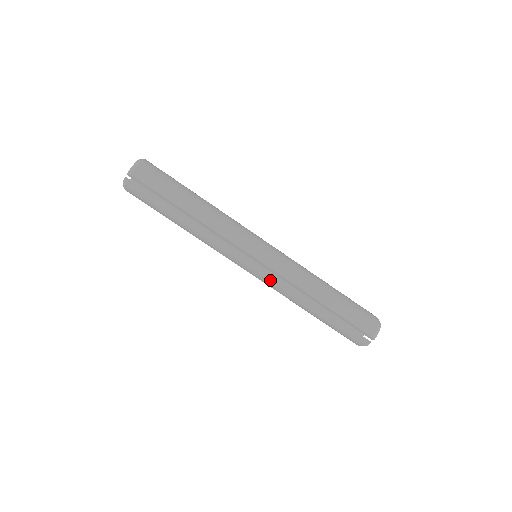
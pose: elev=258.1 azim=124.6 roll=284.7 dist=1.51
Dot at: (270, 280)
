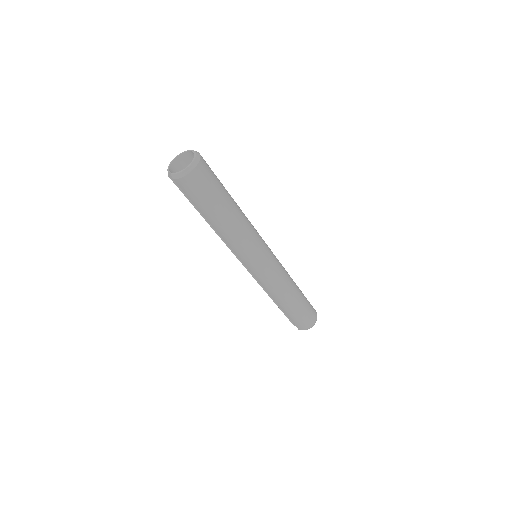
Dot at: (253, 276)
